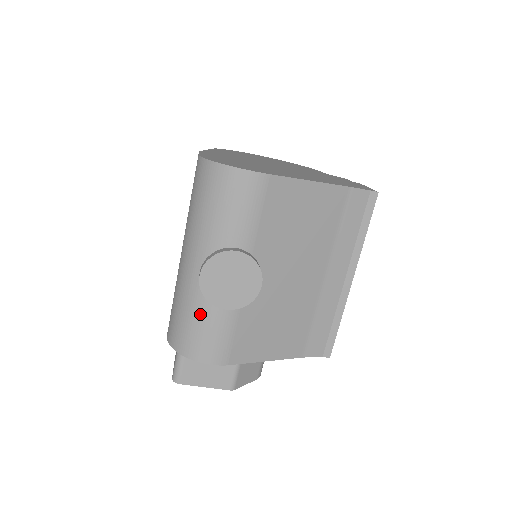
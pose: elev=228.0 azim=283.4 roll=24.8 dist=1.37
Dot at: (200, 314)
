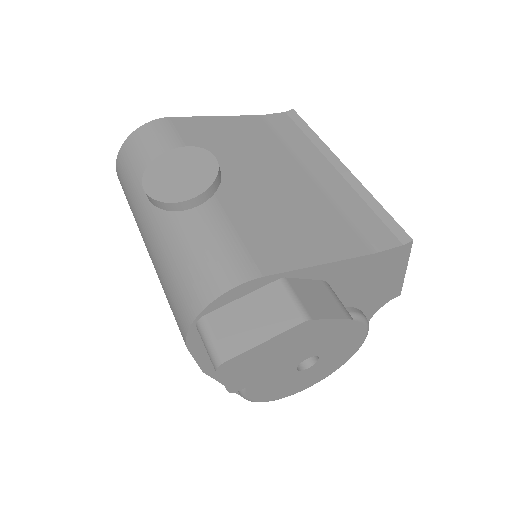
Dot at: (184, 248)
